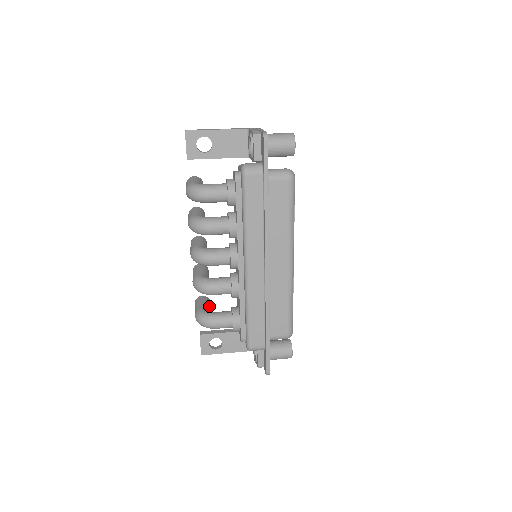
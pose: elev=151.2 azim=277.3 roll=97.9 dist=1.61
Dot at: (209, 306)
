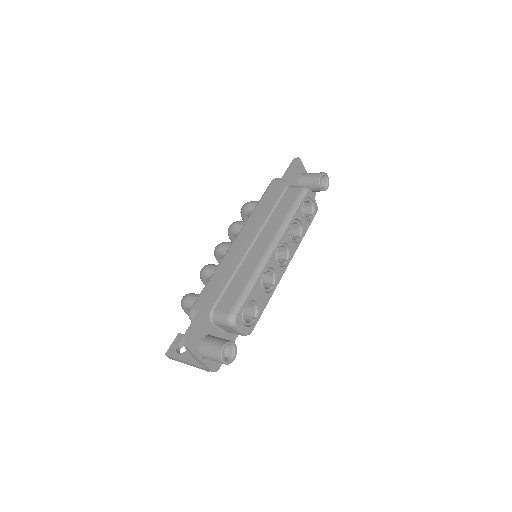
Dot at: occluded
